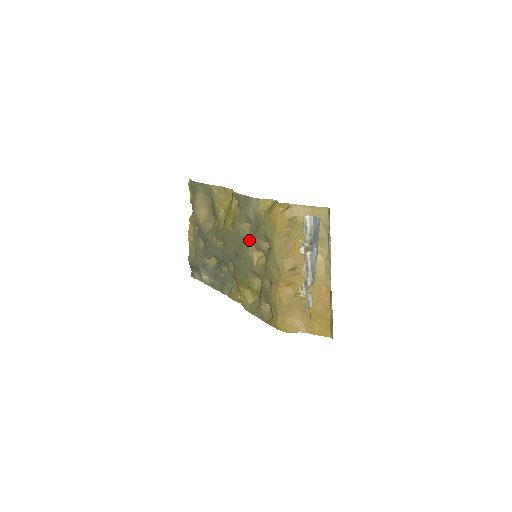
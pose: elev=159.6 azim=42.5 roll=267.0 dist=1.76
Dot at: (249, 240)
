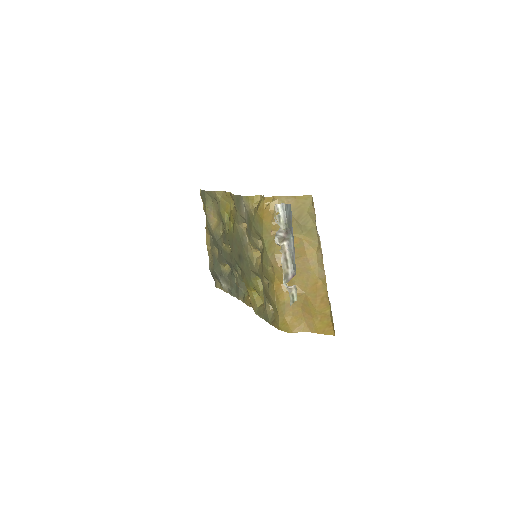
Dot at: (247, 240)
